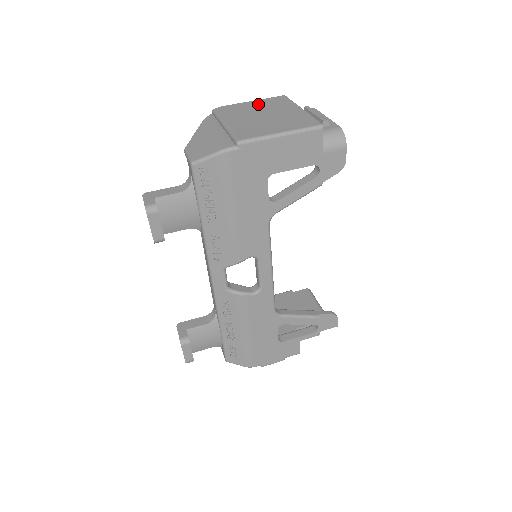
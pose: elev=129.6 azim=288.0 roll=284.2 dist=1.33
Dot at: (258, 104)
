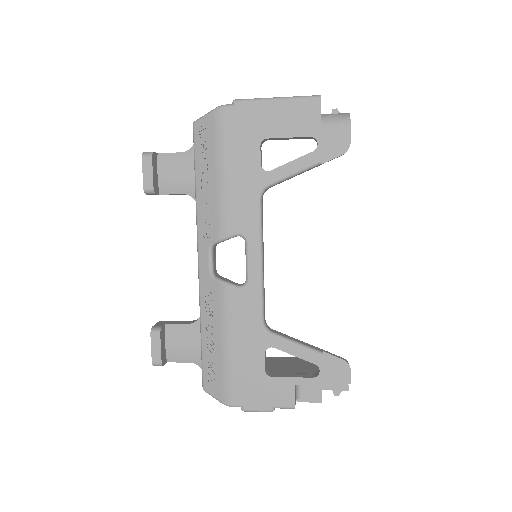
Dot at: occluded
